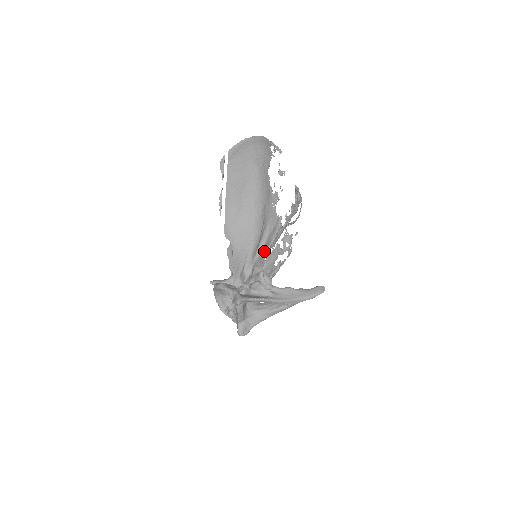
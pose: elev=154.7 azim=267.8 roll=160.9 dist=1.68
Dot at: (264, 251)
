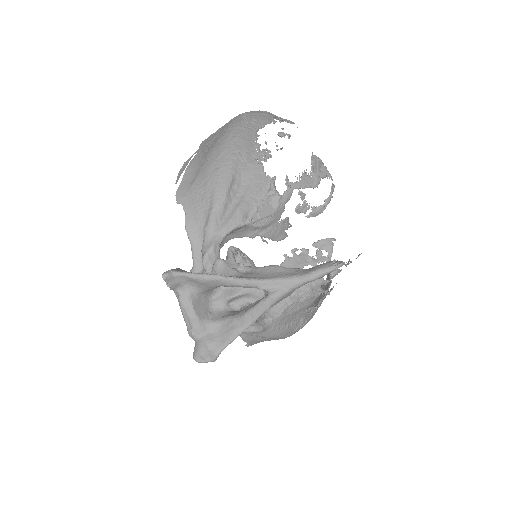
Dot at: (238, 219)
